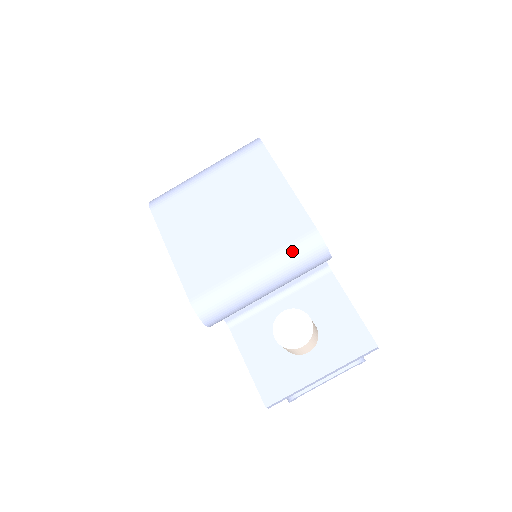
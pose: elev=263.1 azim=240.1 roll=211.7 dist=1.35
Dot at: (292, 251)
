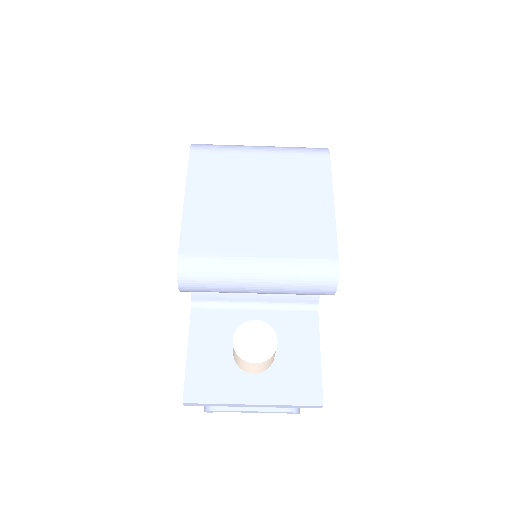
Dot at: (304, 265)
